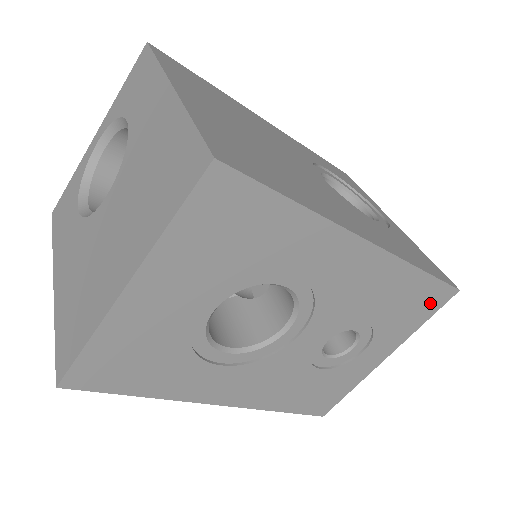
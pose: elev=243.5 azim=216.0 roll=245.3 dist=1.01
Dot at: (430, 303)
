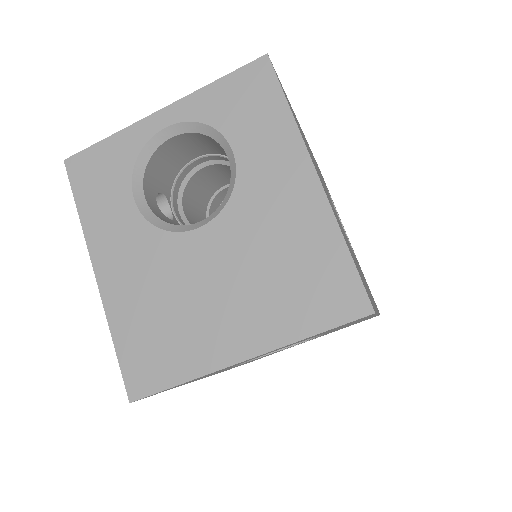
Dot at: occluded
